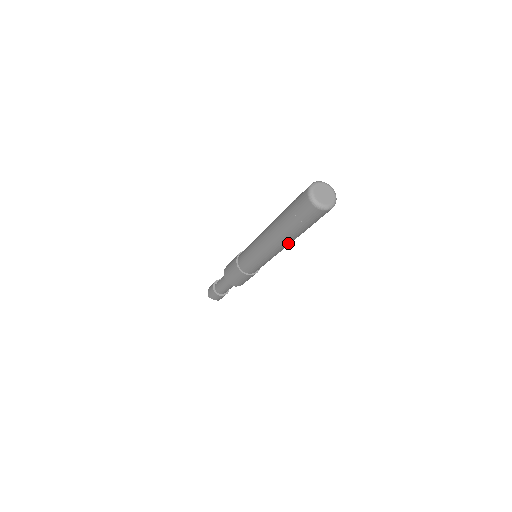
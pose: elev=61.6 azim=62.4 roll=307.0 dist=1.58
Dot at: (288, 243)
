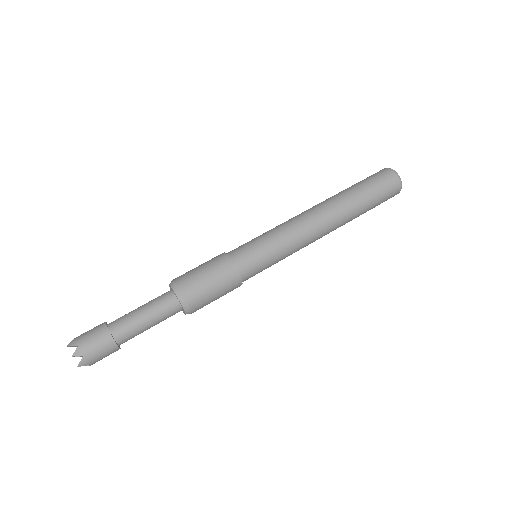
Dot at: (335, 221)
